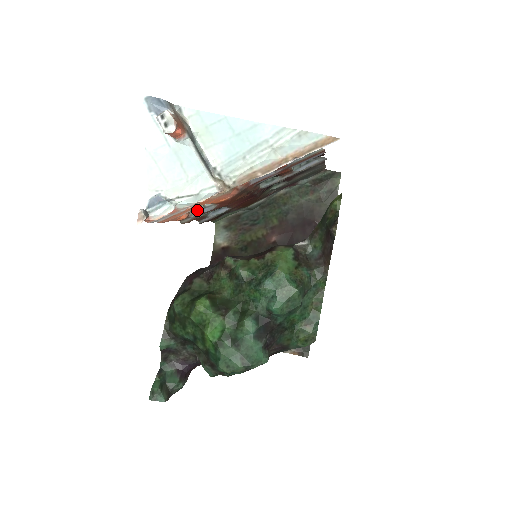
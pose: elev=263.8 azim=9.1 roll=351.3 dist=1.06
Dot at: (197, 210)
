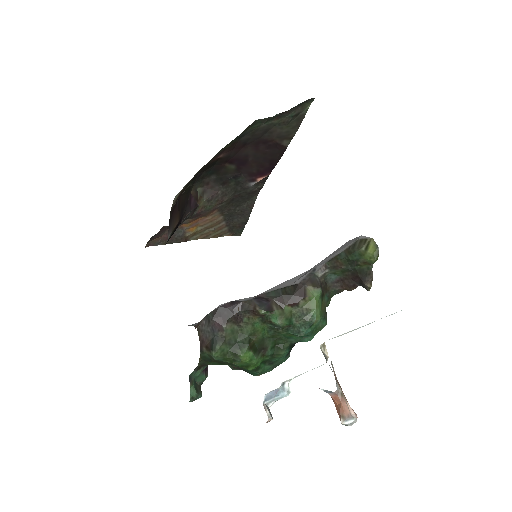
Dot at: occluded
